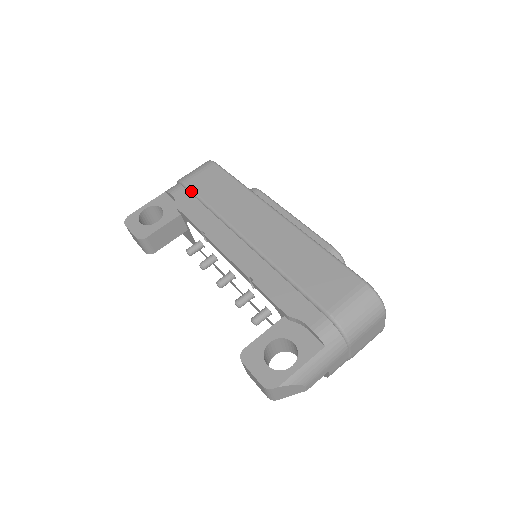
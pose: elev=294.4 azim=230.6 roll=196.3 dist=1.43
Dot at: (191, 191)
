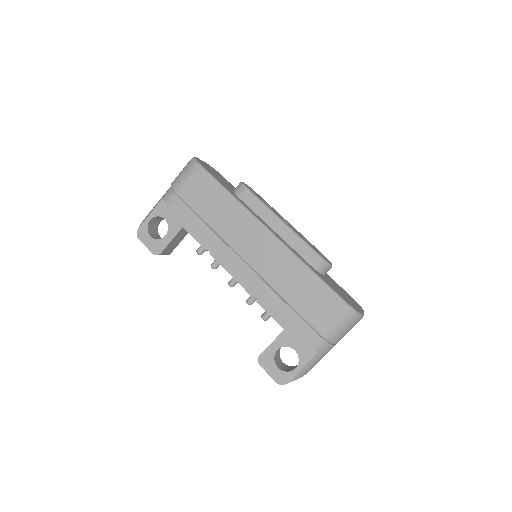
Dot at: (186, 205)
